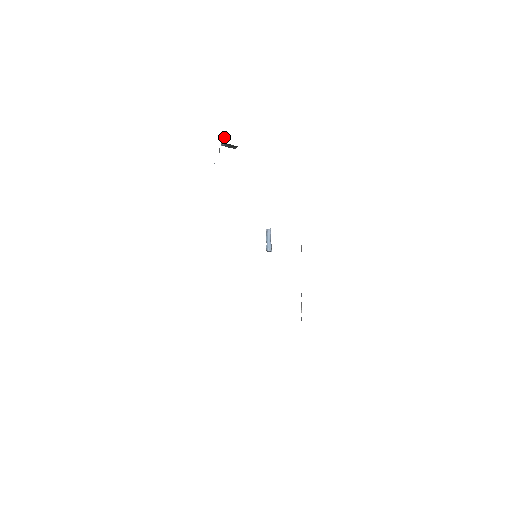
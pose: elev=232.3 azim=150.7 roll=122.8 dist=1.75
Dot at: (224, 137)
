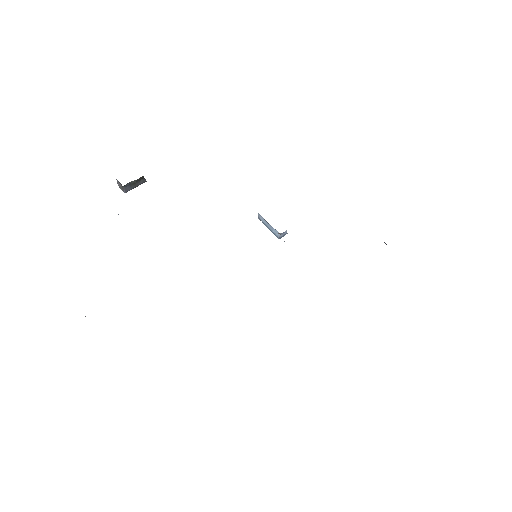
Dot at: (118, 183)
